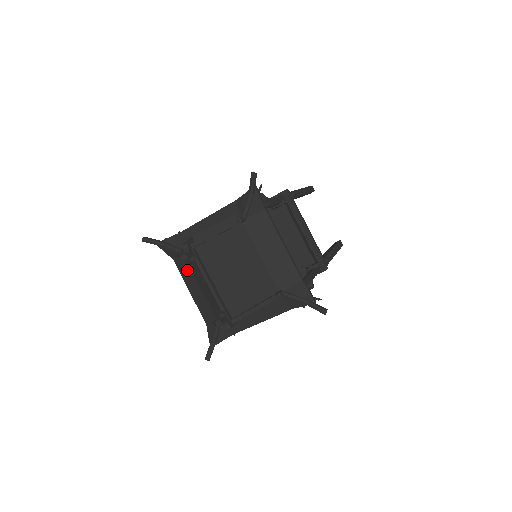
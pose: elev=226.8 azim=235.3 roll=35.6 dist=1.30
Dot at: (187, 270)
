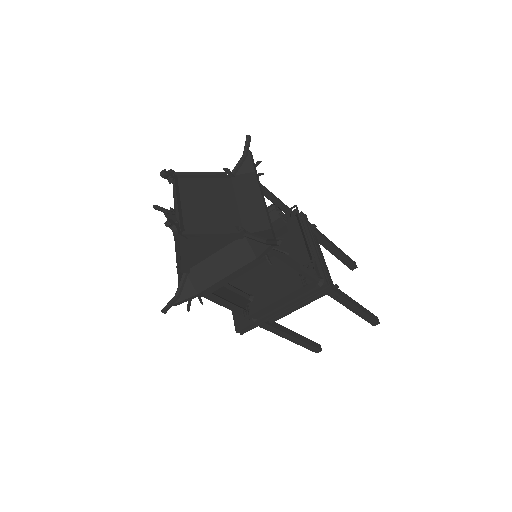
Dot at: occluded
